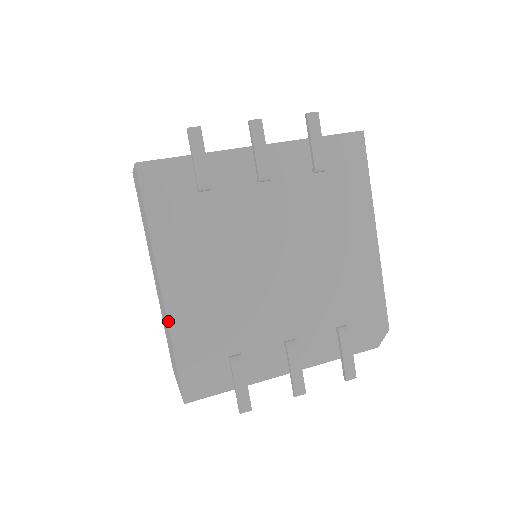
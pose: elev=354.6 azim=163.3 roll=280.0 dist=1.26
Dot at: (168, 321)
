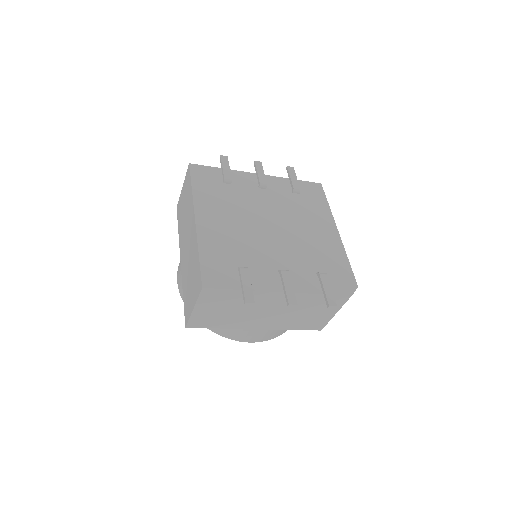
Dot at: (197, 236)
